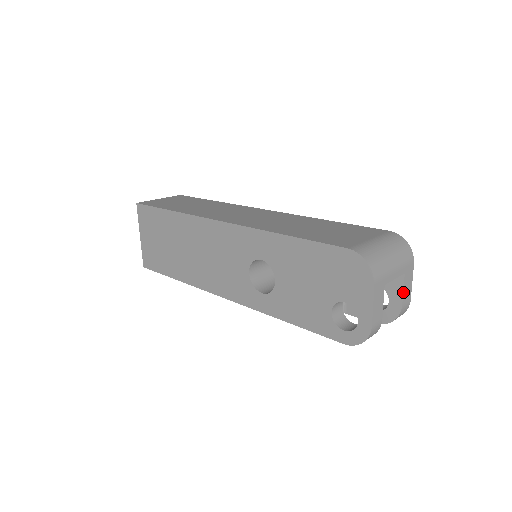
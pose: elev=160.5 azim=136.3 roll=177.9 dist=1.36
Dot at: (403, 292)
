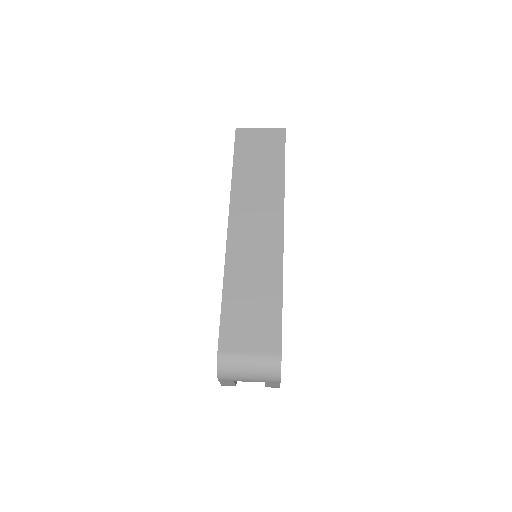
Dot at: (266, 385)
